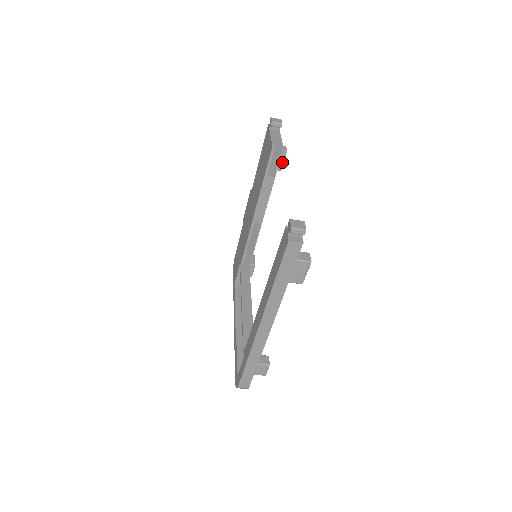
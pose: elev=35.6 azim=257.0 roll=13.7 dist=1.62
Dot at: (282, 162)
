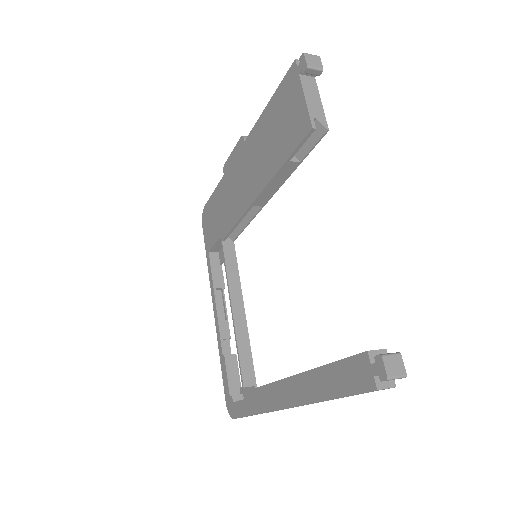
Dot at: occluded
